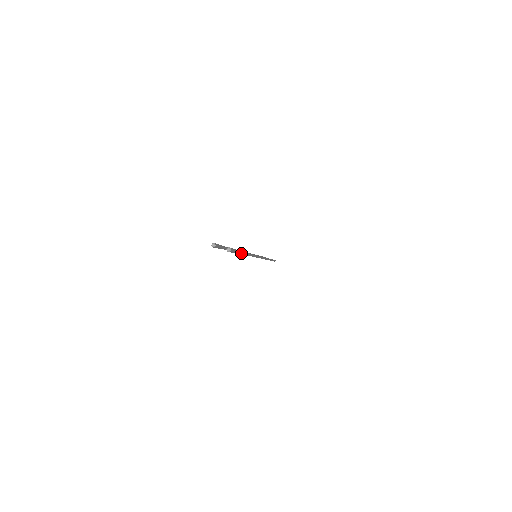
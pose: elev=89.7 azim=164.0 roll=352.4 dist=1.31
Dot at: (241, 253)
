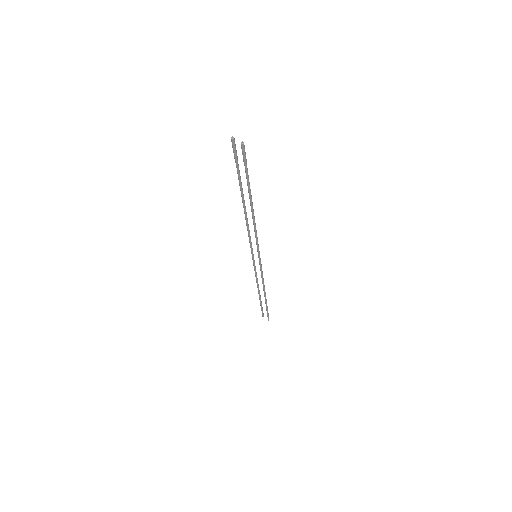
Dot at: (248, 182)
